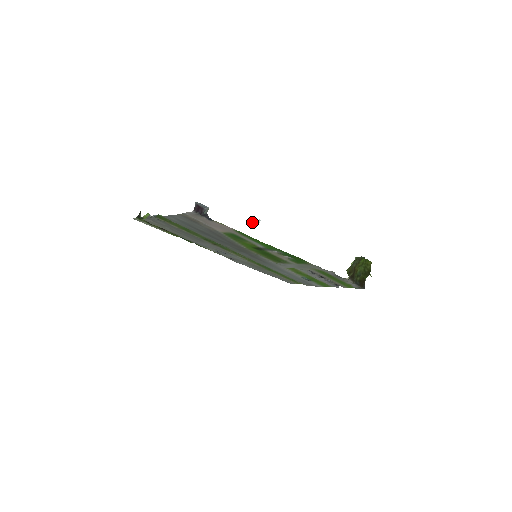
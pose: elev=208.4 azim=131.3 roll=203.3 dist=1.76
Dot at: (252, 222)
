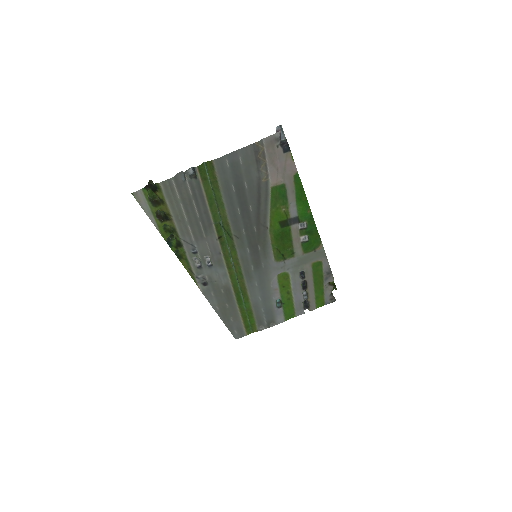
Dot at: occluded
